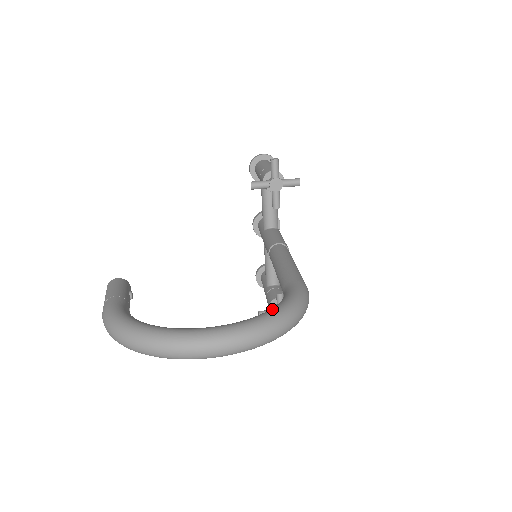
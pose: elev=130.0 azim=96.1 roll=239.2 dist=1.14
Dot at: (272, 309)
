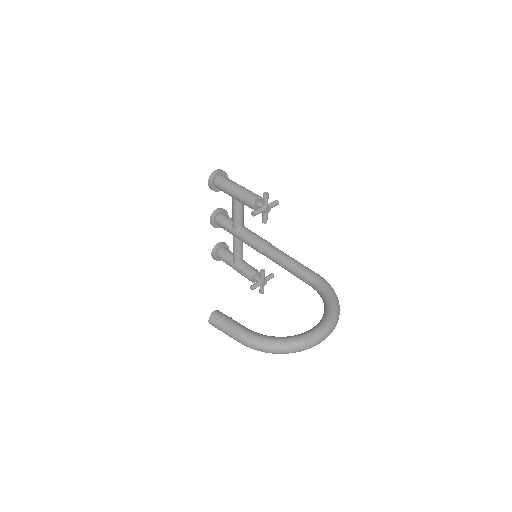
Dot at: (331, 301)
